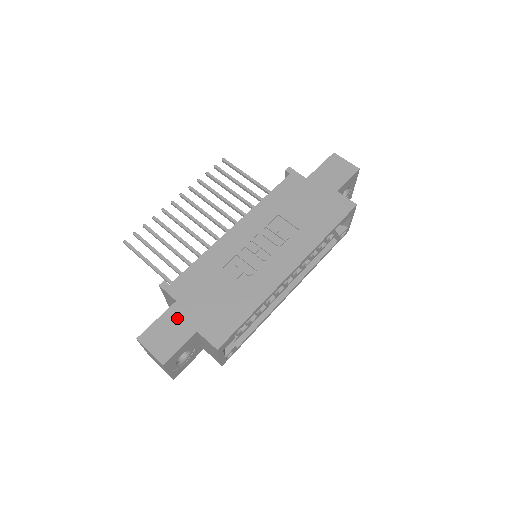
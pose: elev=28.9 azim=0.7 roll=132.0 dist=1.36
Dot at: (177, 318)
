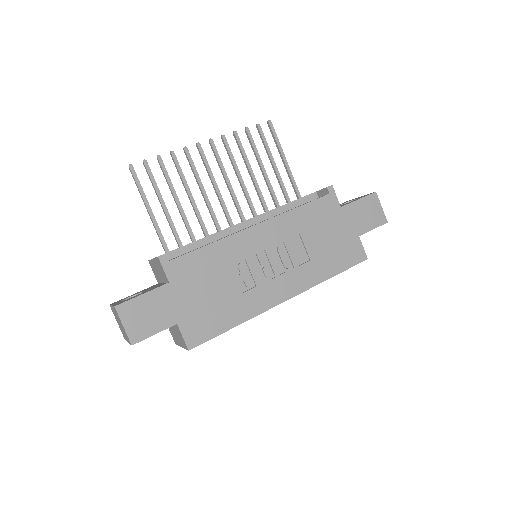
Dot at: (163, 302)
